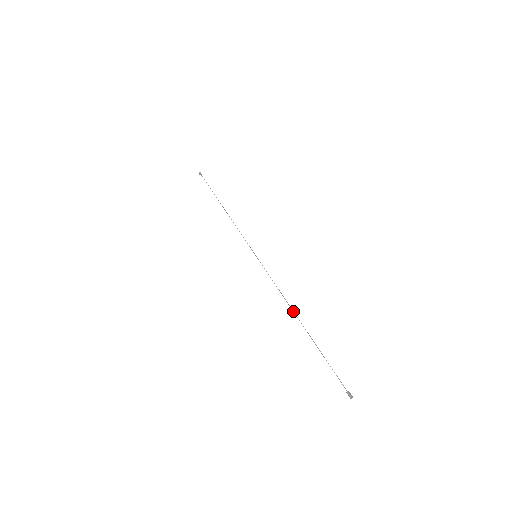
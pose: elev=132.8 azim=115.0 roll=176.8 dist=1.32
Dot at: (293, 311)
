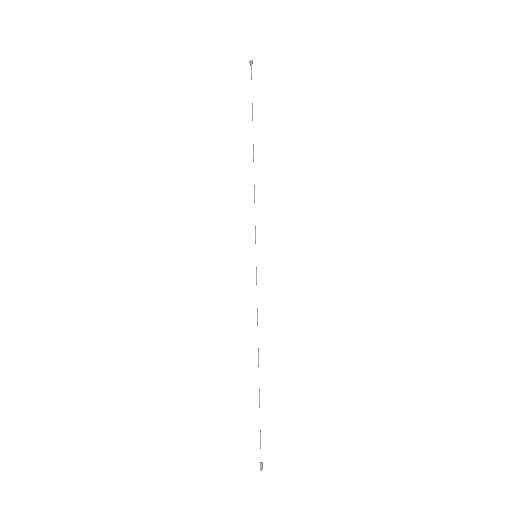
Dot at: (258, 353)
